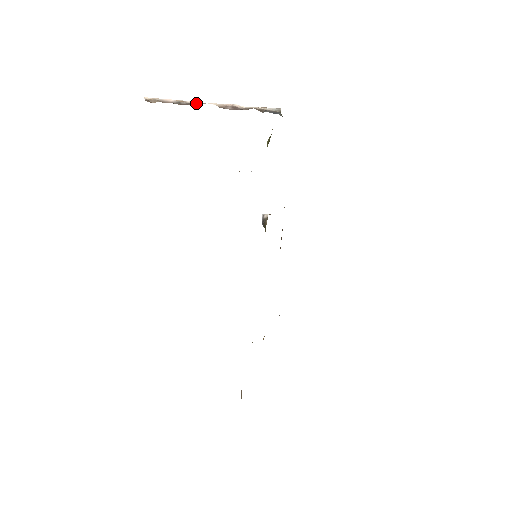
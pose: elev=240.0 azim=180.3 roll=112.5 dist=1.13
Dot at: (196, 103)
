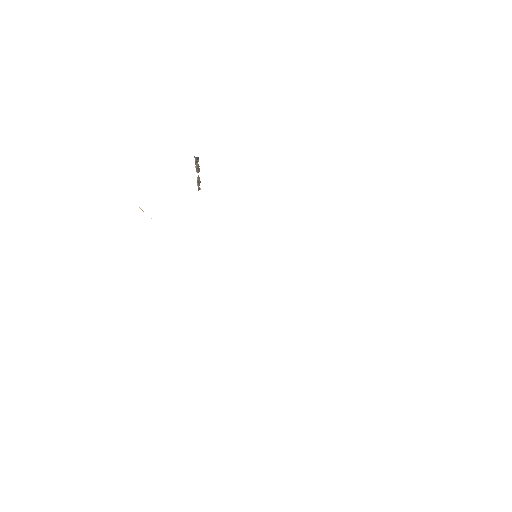
Dot at: (198, 177)
